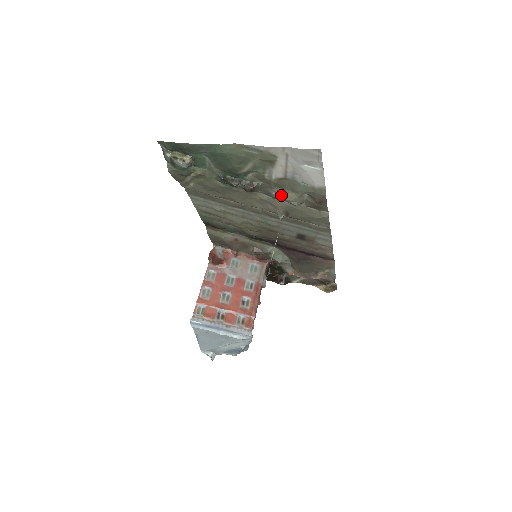
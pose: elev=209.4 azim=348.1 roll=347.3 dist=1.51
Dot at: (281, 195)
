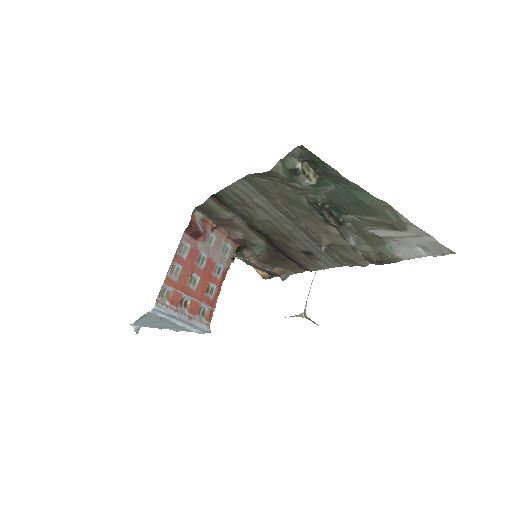
Dot at: (357, 243)
